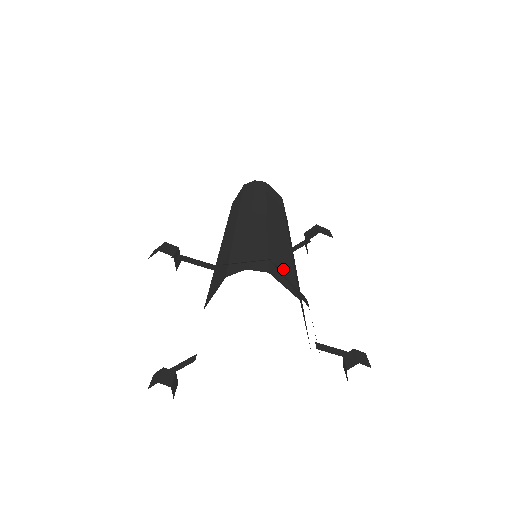
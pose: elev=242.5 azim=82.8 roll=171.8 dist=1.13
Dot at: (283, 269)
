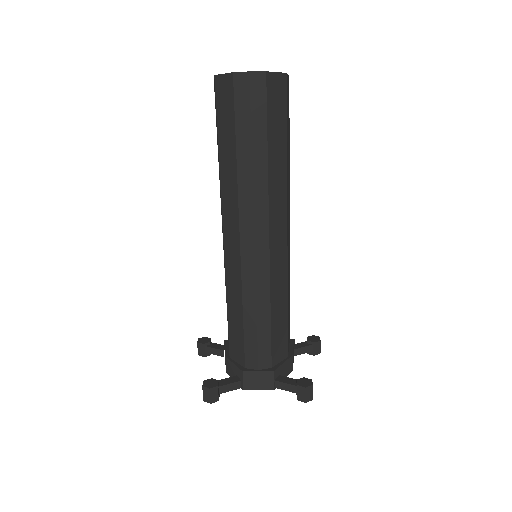
Dot at: (280, 343)
